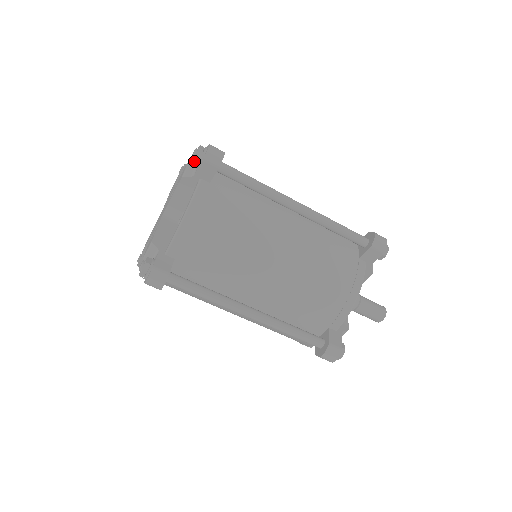
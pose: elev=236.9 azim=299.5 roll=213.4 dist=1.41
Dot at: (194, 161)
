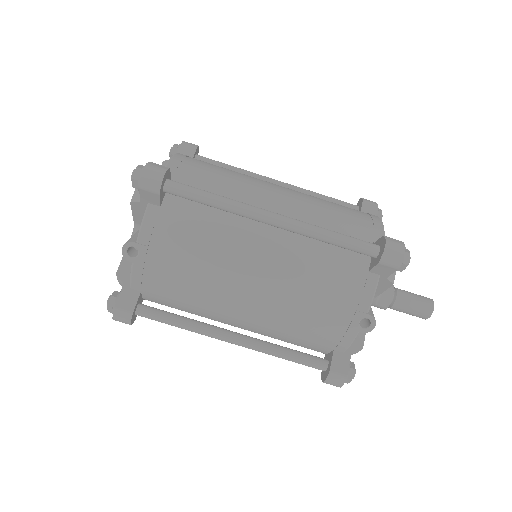
Dot at: (173, 150)
